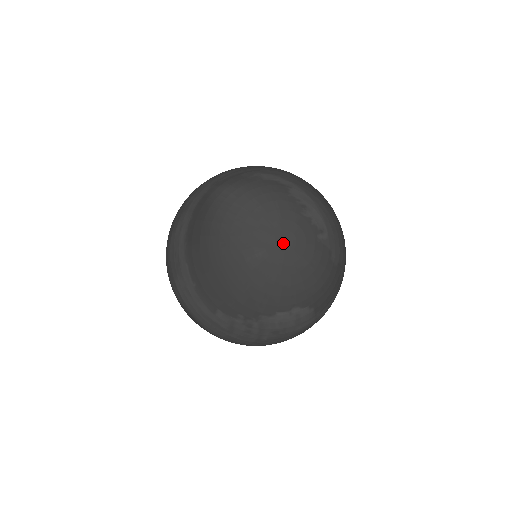
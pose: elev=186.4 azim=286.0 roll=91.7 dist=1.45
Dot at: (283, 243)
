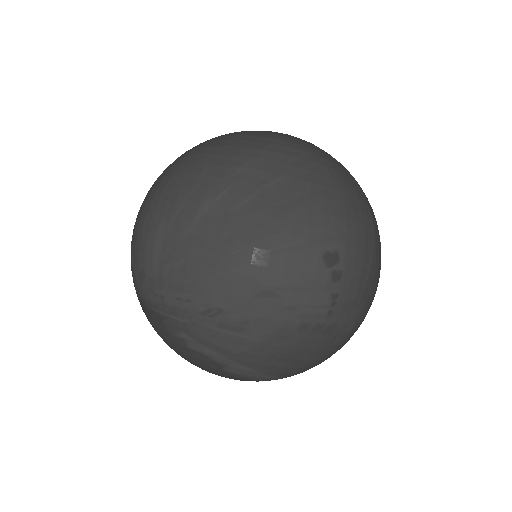
Dot at: occluded
